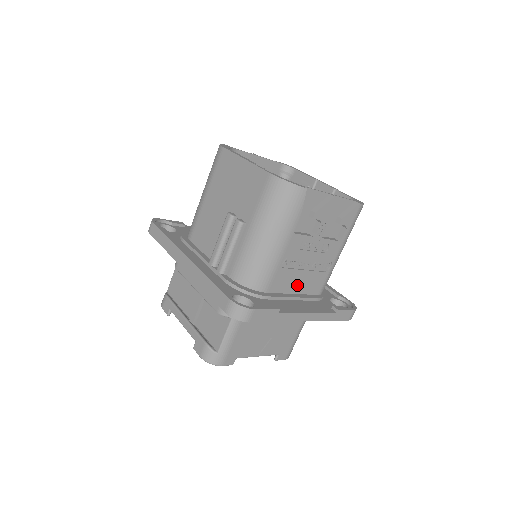
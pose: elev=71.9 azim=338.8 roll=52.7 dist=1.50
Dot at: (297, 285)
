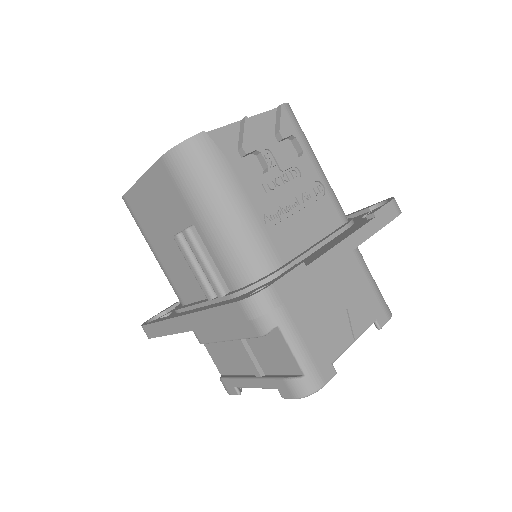
Dot at: (308, 232)
